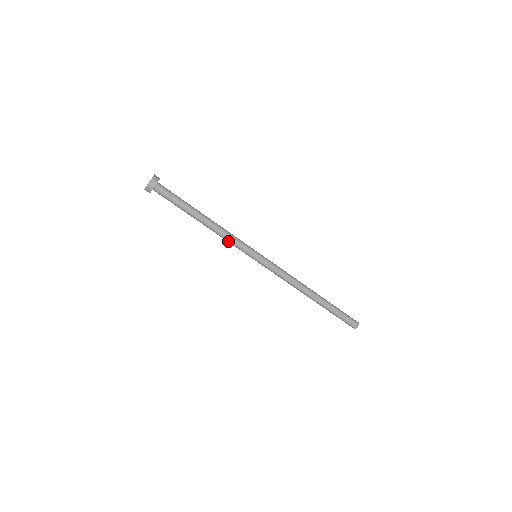
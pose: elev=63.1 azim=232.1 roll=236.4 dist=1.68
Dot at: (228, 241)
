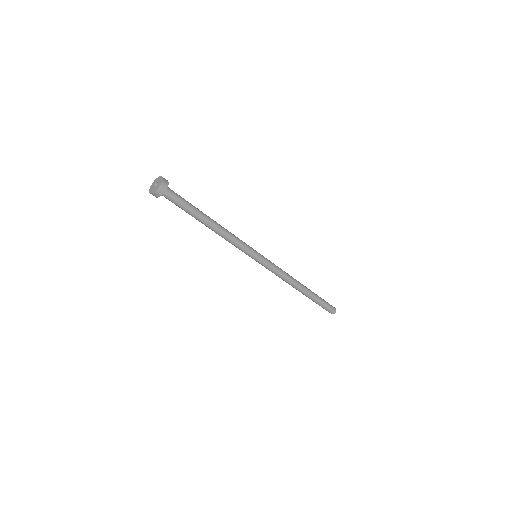
Dot at: (233, 243)
